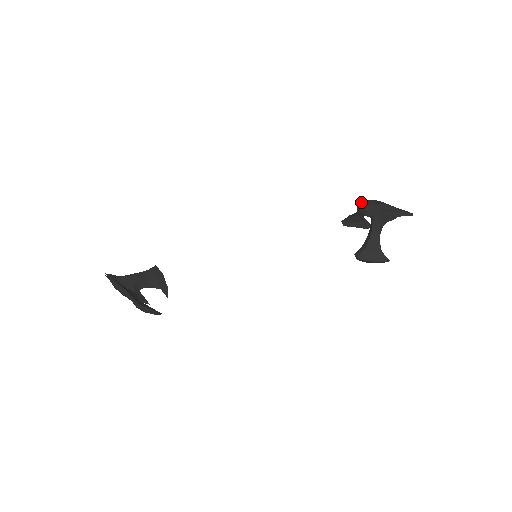
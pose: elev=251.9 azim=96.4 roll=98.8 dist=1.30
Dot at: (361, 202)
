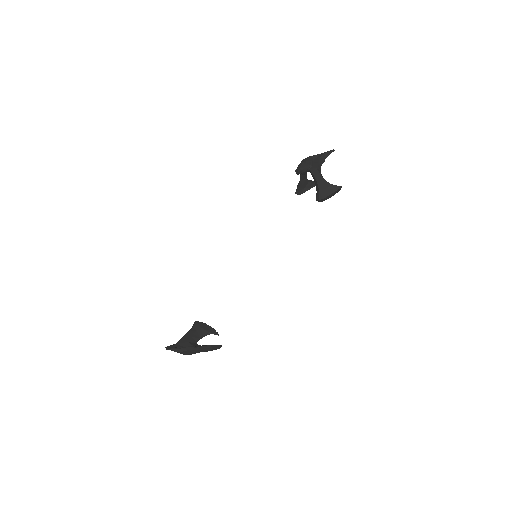
Dot at: occluded
